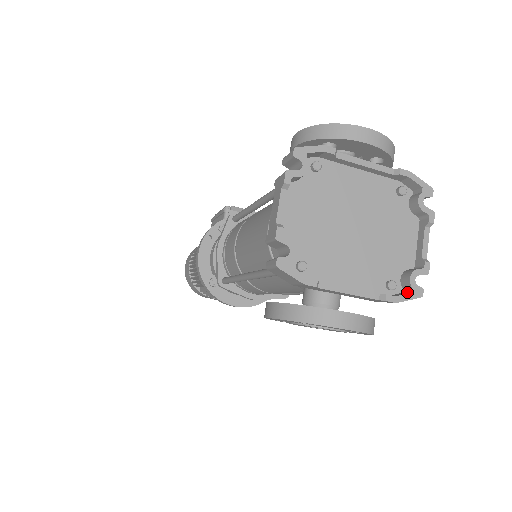
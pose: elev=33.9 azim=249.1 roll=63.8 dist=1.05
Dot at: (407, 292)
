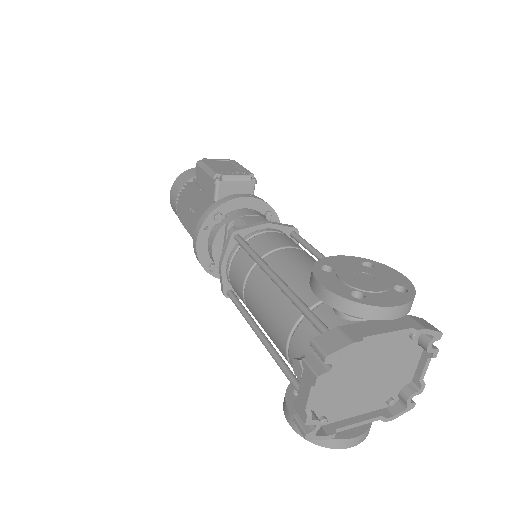
Dot at: (402, 405)
